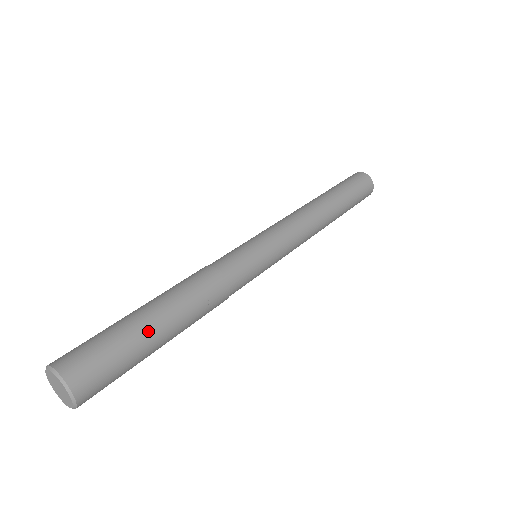
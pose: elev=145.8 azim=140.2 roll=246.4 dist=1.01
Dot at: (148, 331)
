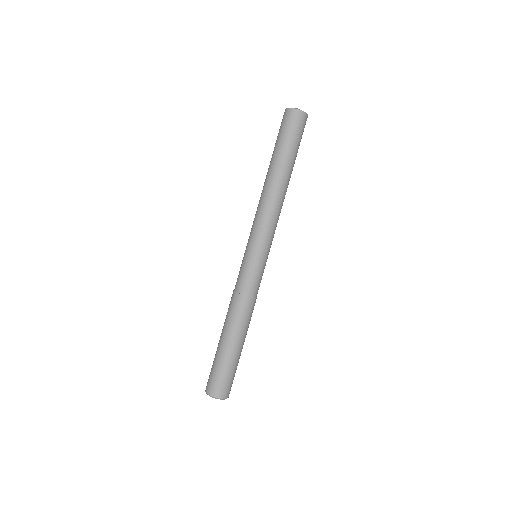
Dot at: occluded
